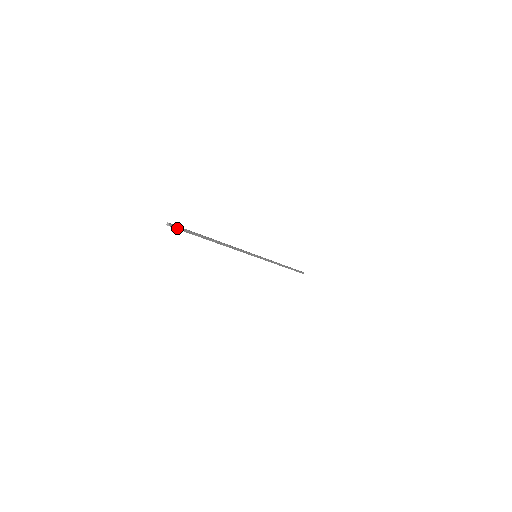
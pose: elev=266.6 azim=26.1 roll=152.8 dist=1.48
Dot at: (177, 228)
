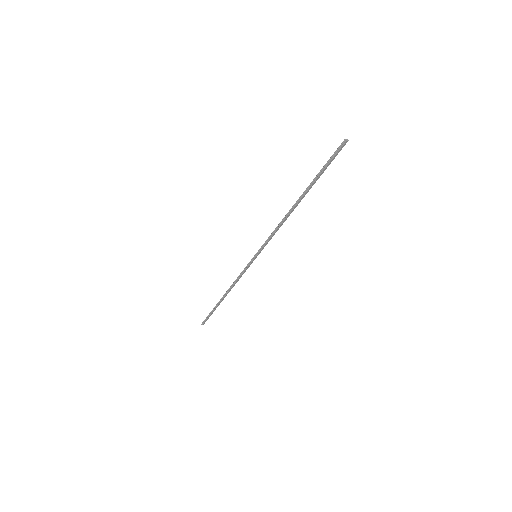
Dot at: (339, 151)
